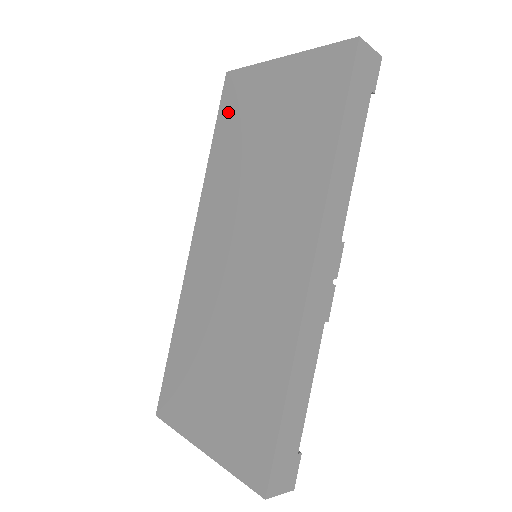
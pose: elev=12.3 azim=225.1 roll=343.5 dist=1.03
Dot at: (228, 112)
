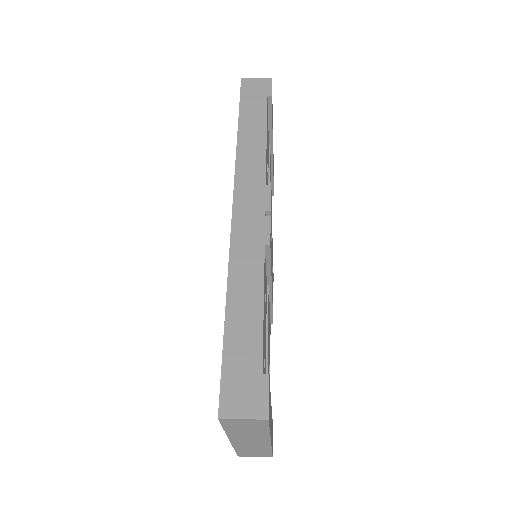
Dot at: occluded
